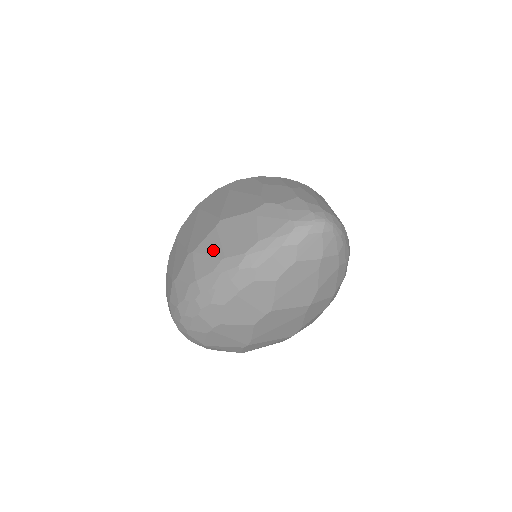
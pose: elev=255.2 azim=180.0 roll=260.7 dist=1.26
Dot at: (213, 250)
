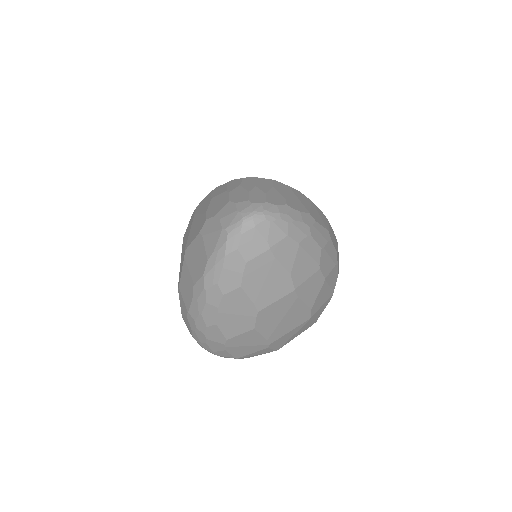
Dot at: (187, 280)
